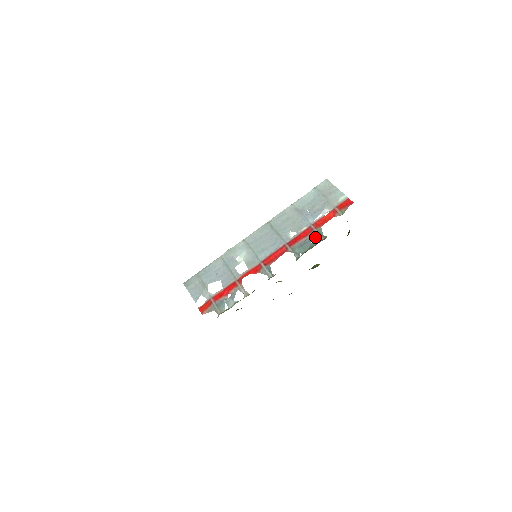
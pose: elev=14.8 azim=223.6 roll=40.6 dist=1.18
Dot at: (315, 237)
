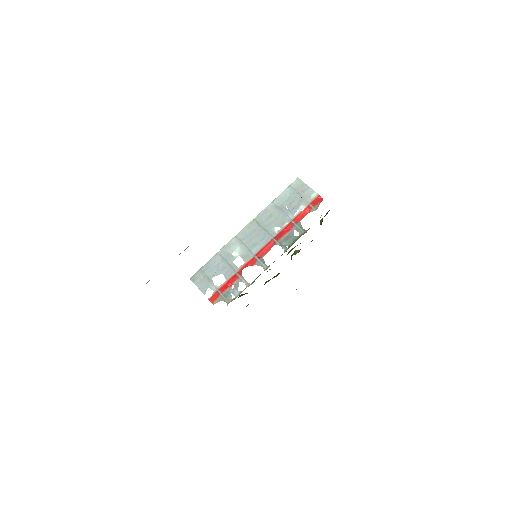
Dot at: (297, 231)
